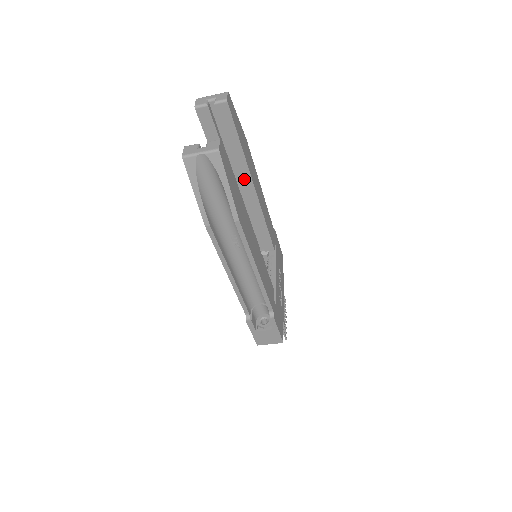
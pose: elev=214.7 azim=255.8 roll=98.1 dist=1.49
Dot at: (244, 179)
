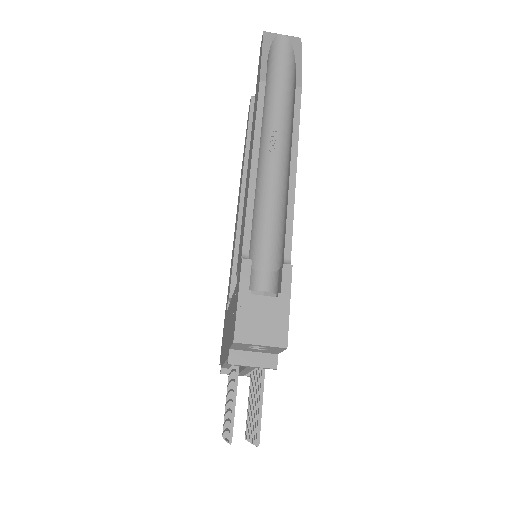
Dot at: occluded
